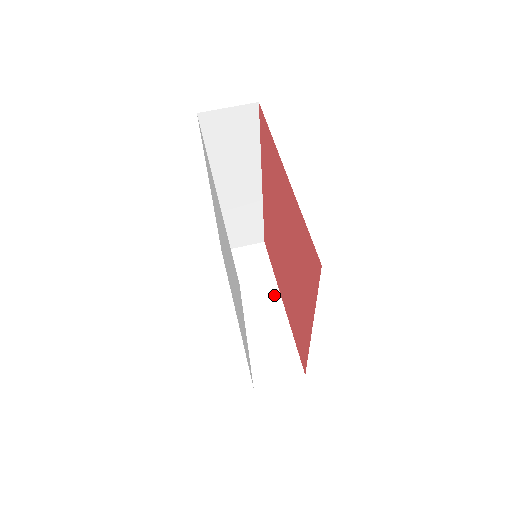
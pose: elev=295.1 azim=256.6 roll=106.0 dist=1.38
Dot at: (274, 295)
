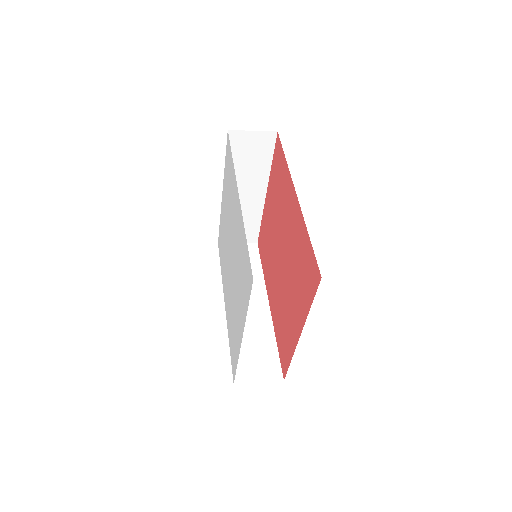
Dot at: occluded
